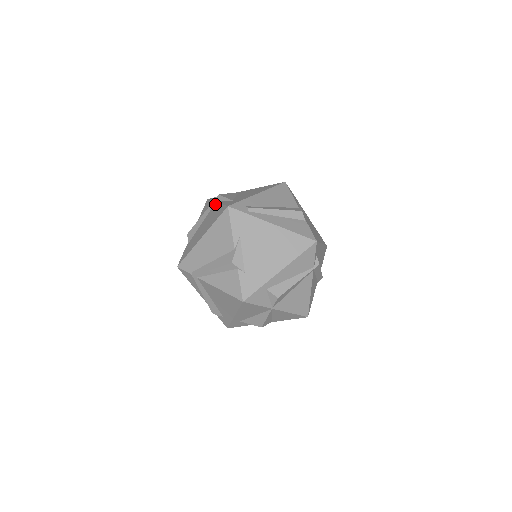
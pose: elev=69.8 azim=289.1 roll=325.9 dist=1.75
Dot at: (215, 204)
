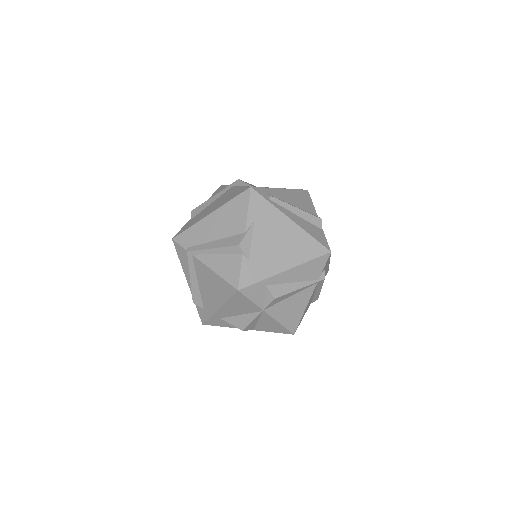
Dot at: (232, 187)
